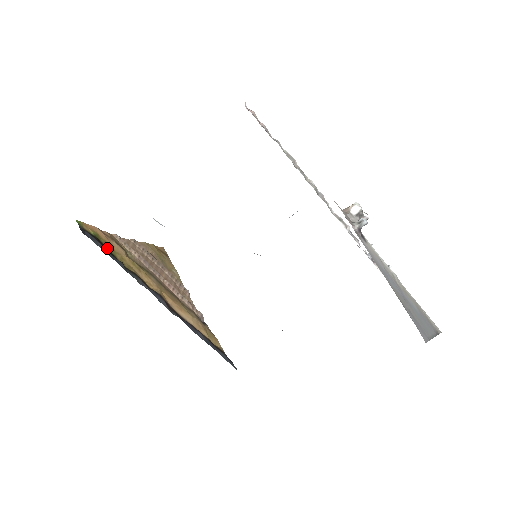
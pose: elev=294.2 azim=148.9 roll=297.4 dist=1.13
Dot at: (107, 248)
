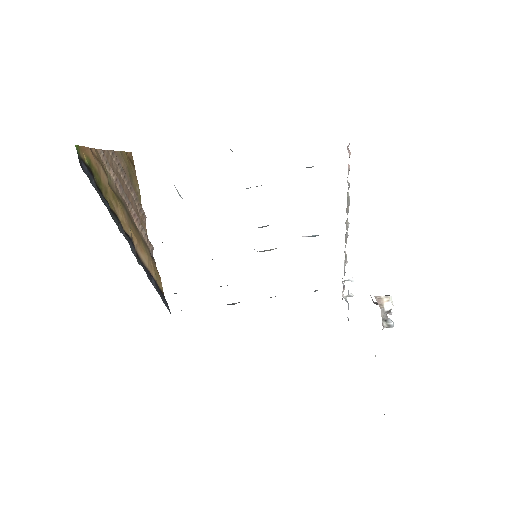
Dot at: (96, 181)
